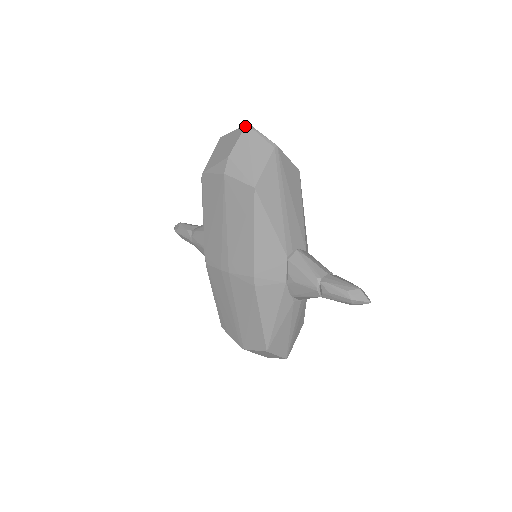
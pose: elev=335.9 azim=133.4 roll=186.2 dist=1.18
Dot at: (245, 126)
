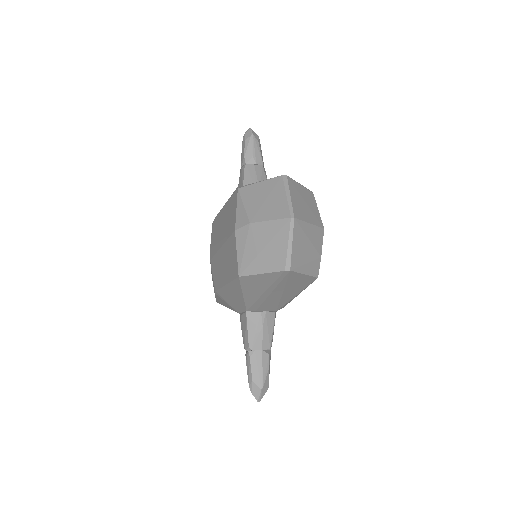
Dot at: (288, 218)
